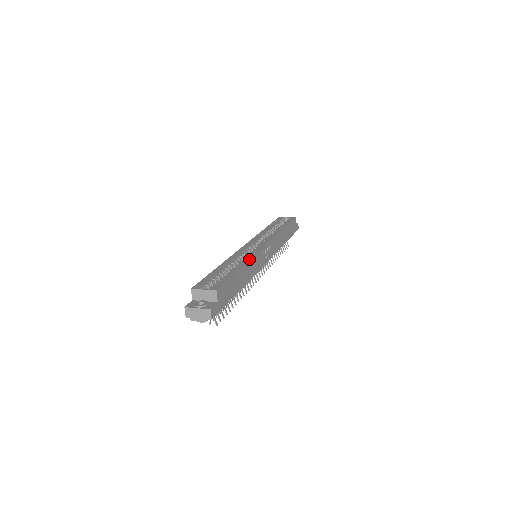
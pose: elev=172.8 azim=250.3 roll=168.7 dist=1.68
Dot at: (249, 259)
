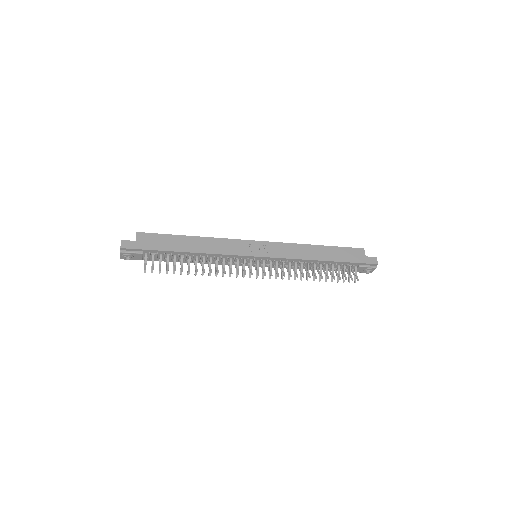
Dot at: (214, 238)
